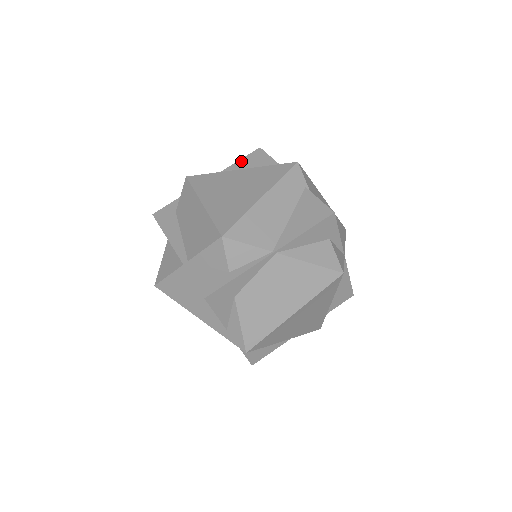
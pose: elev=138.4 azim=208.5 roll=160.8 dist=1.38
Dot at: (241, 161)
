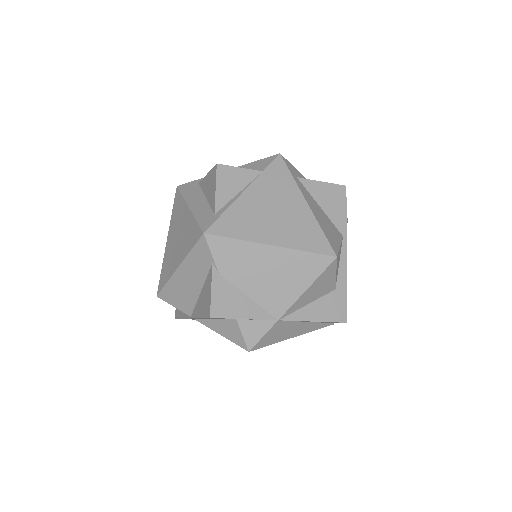
Dot at: (208, 176)
